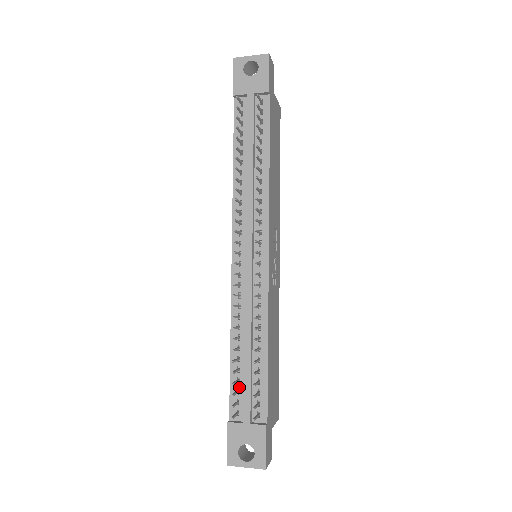
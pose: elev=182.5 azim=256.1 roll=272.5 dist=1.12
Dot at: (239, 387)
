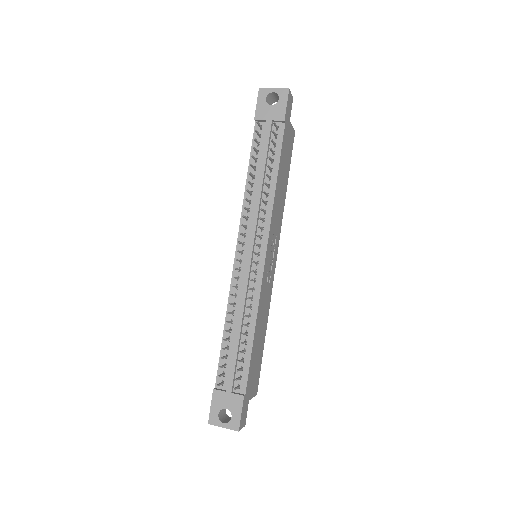
Dot at: (226, 362)
